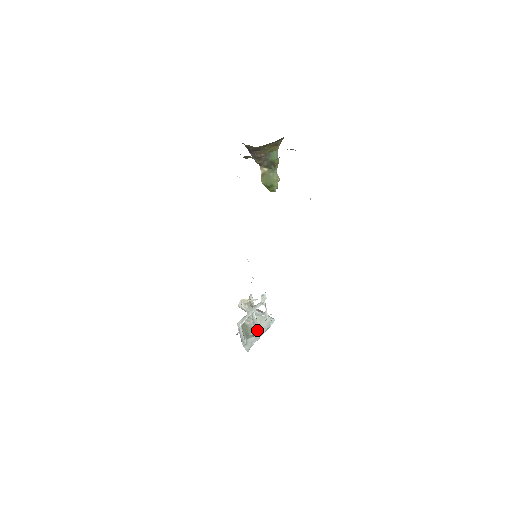
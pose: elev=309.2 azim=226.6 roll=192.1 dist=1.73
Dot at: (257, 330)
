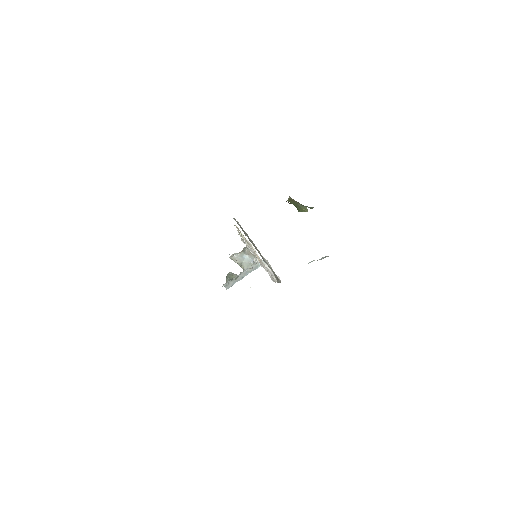
Dot at: (242, 273)
